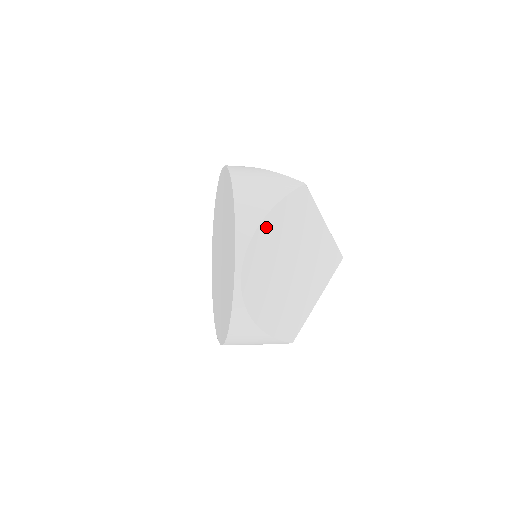
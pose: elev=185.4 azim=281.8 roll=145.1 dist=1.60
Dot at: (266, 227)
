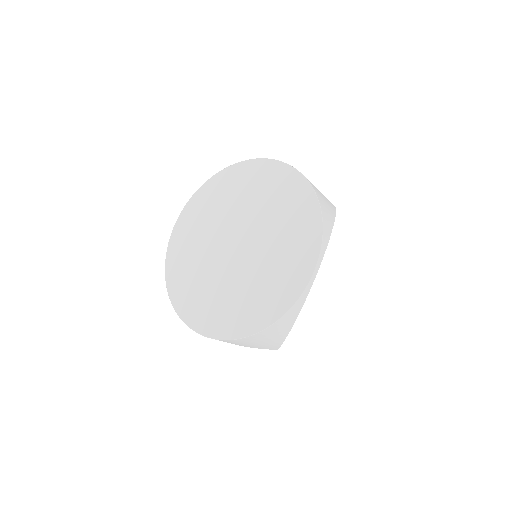
Dot at: occluded
